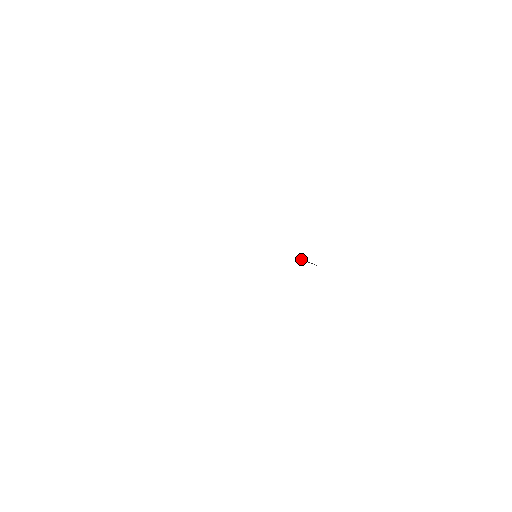
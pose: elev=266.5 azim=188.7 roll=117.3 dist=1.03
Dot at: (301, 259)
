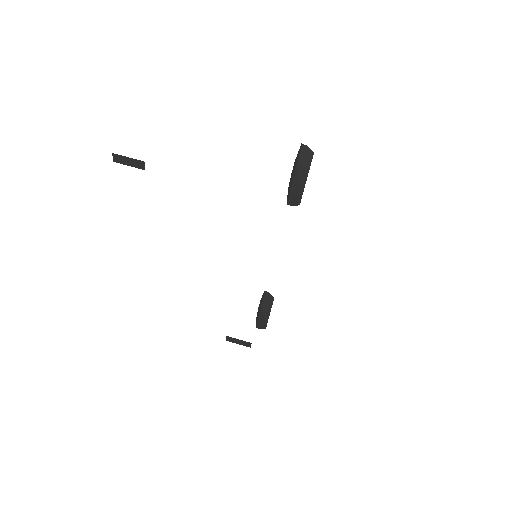
Dot at: (265, 293)
